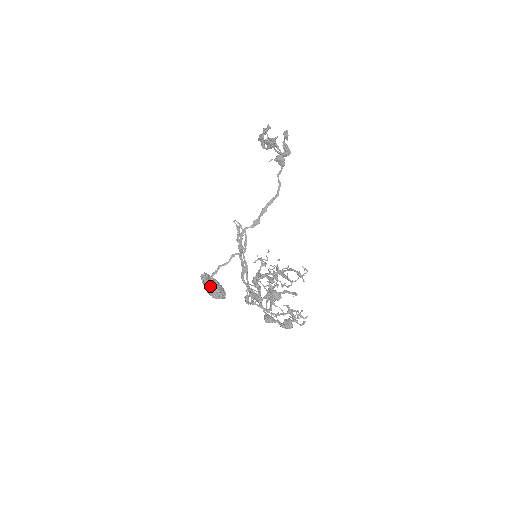
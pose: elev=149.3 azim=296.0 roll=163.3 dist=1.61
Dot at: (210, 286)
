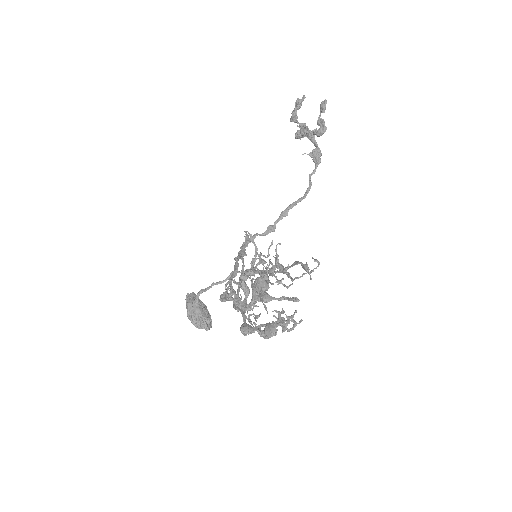
Dot at: (193, 306)
